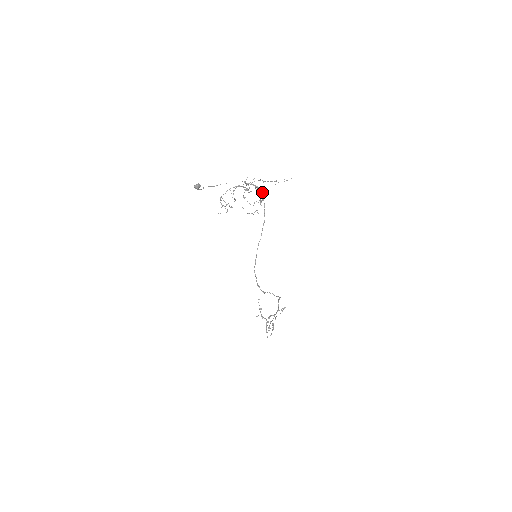
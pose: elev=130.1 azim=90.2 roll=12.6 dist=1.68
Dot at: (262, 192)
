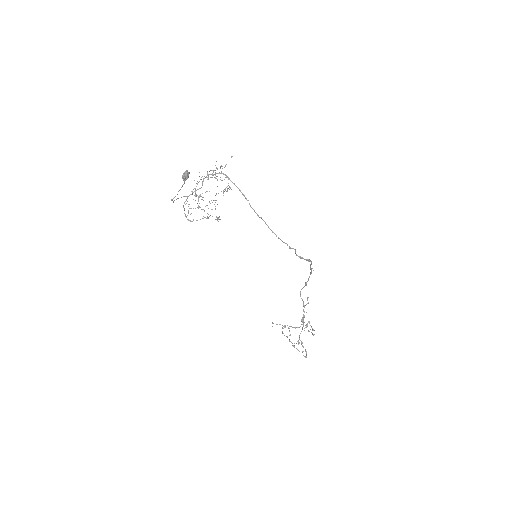
Dot at: (225, 175)
